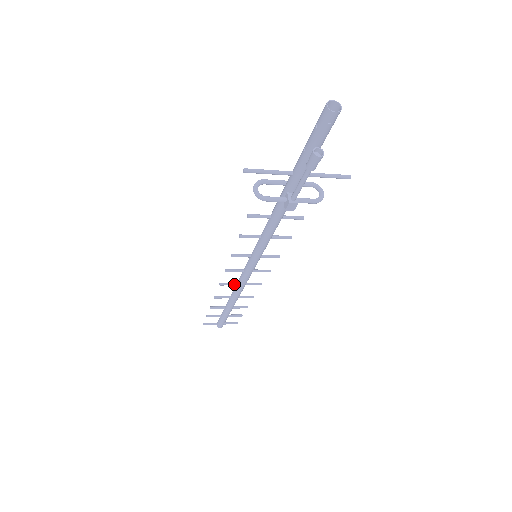
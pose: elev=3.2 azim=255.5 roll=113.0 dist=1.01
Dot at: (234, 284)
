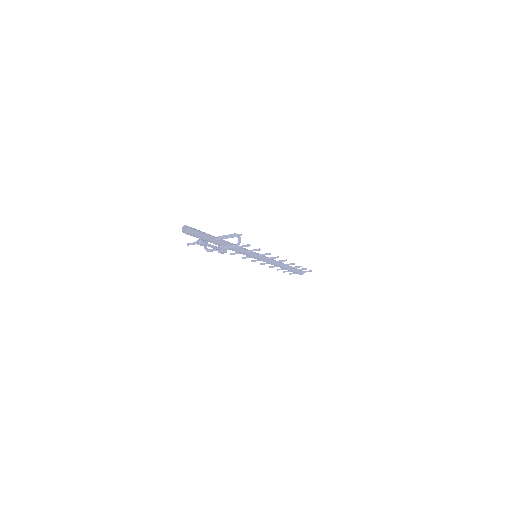
Dot at: occluded
